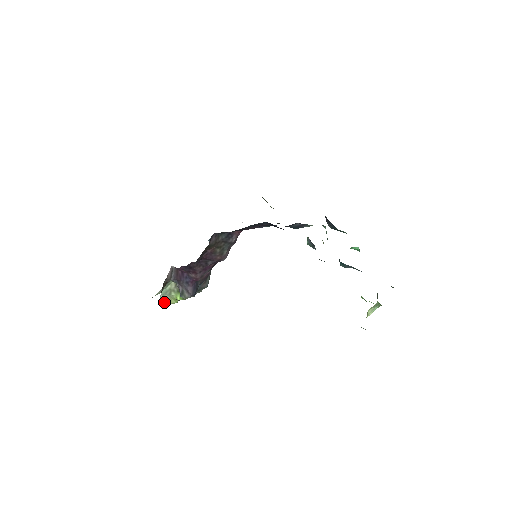
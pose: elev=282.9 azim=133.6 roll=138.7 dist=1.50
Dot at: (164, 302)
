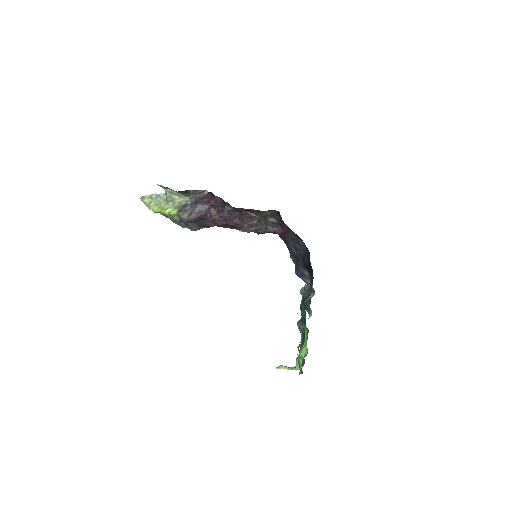
Dot at: (147, 200)
